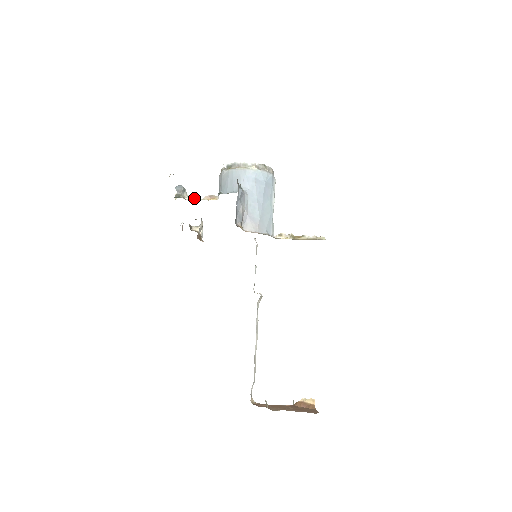
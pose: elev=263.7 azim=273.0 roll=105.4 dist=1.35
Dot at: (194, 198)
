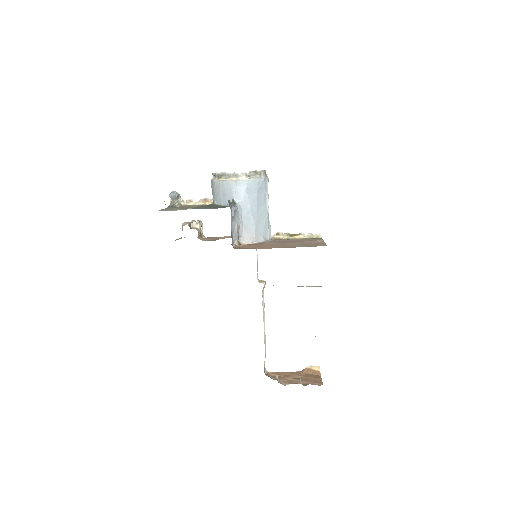
Dot at: (189, 202)
